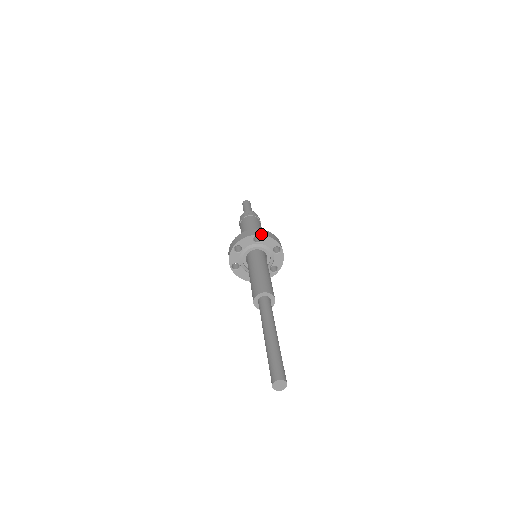
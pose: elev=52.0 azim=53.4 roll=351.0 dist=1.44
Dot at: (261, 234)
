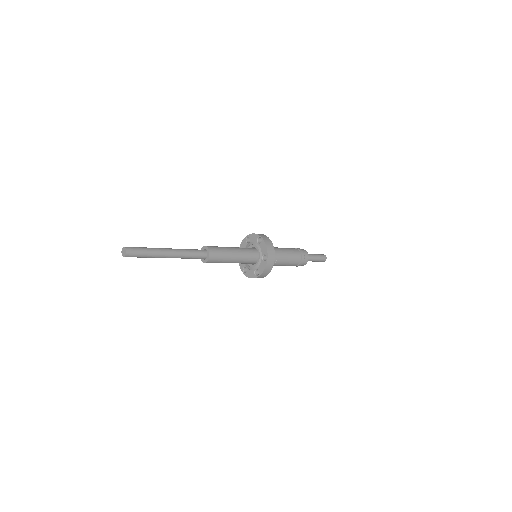
Dot at: (263, 238)
